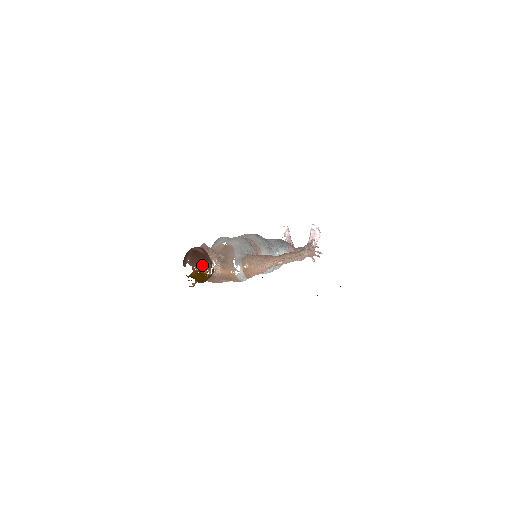
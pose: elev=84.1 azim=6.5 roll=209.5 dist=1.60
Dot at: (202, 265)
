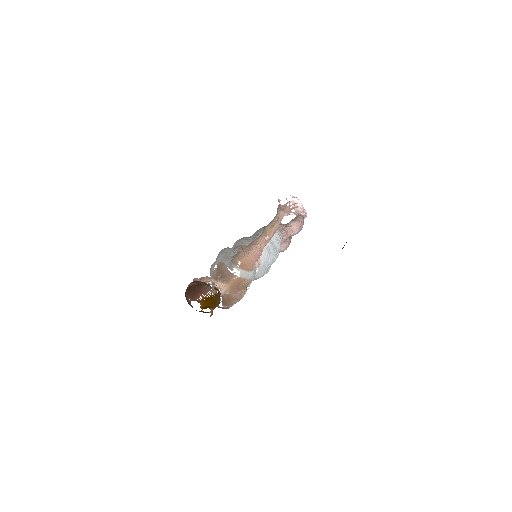
Dot at: (201, 292)
